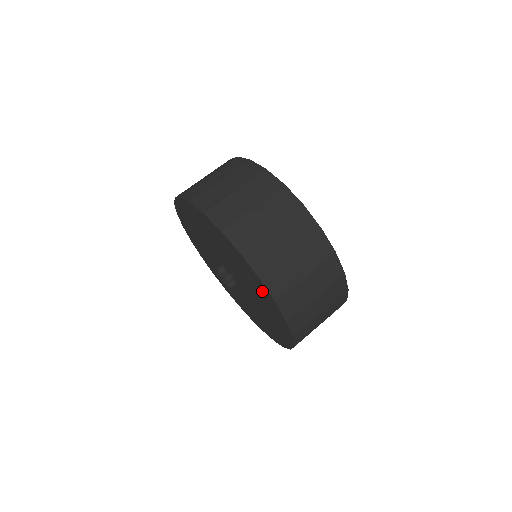
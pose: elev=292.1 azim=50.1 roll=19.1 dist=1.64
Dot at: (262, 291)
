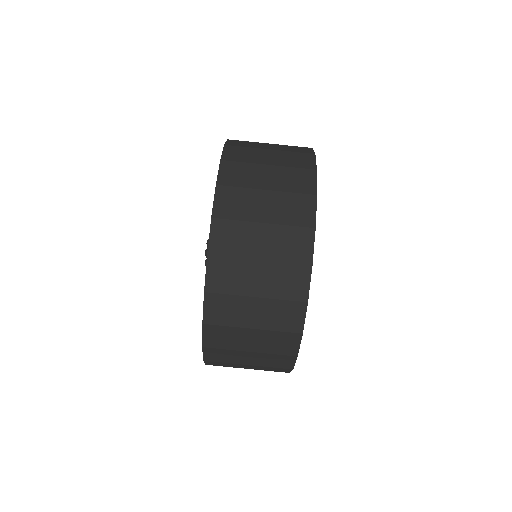
Dot at: occluded
